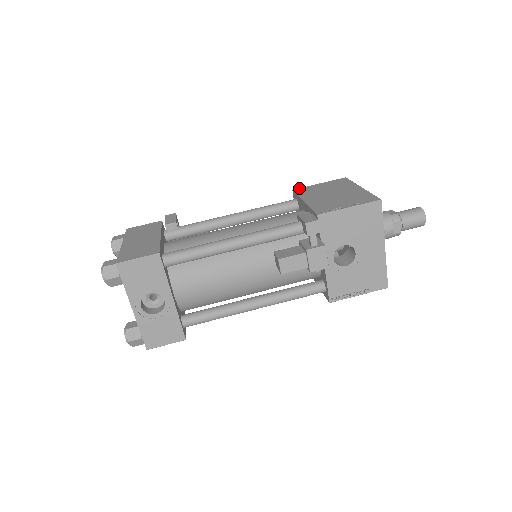
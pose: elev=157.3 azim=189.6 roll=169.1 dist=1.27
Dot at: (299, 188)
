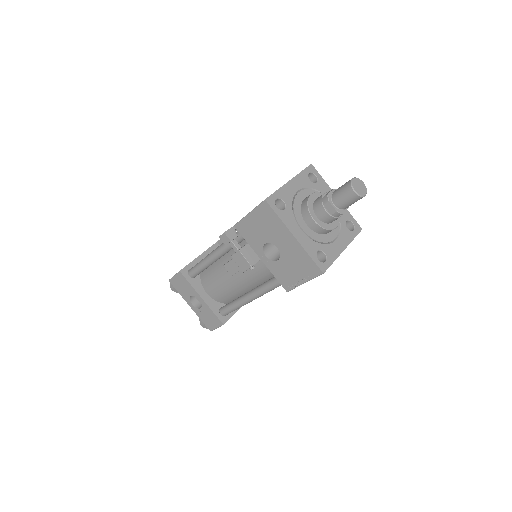
Dot at: occluded
